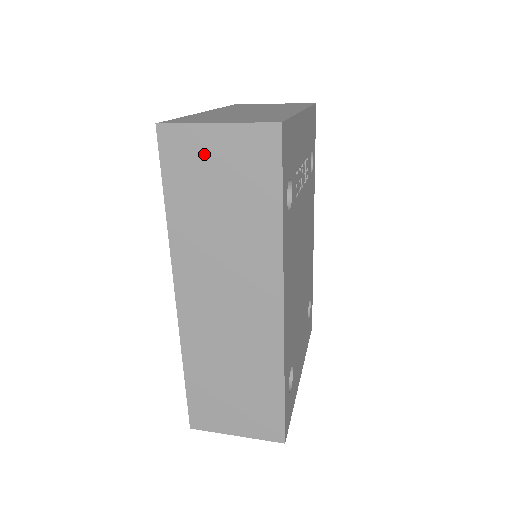
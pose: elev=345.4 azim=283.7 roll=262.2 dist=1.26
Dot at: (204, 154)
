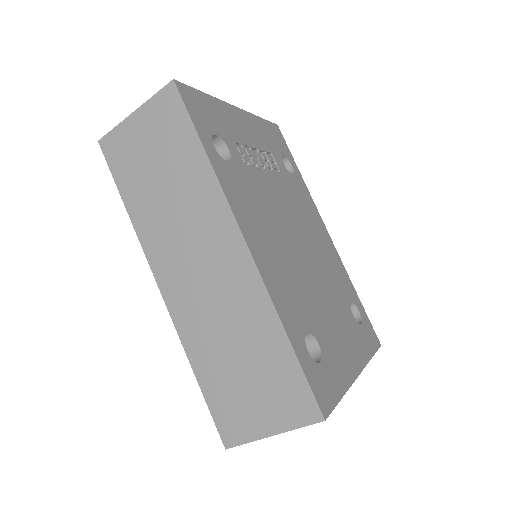
Dot at: (134, 141)
